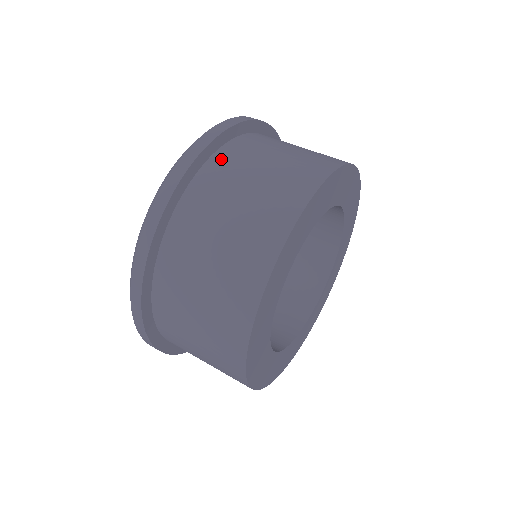
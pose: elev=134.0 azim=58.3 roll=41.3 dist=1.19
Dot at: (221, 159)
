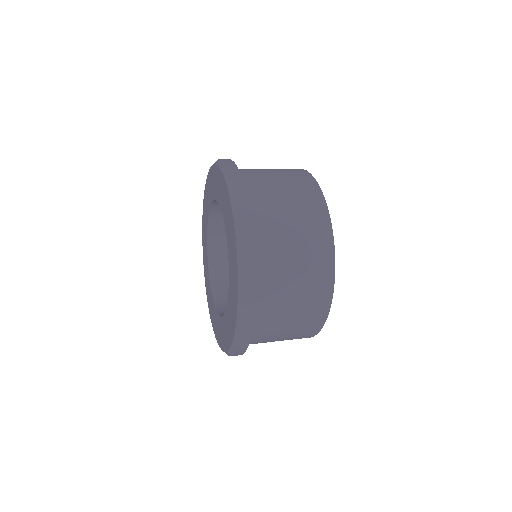
Dot at: occluded
